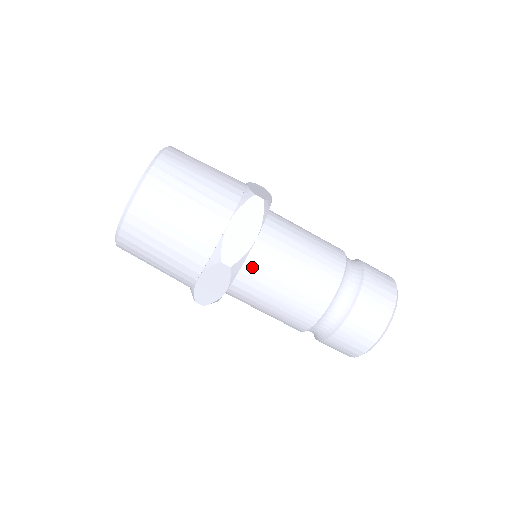
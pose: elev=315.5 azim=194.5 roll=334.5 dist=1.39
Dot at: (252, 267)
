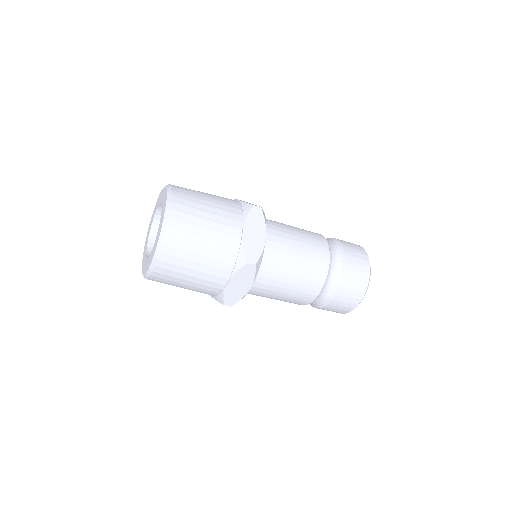
Dot at: (266, 262)
